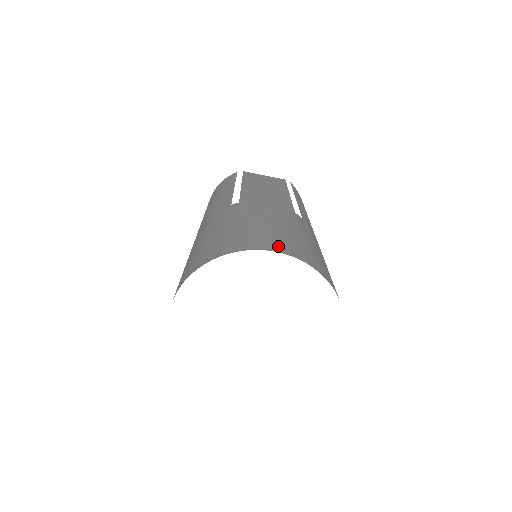
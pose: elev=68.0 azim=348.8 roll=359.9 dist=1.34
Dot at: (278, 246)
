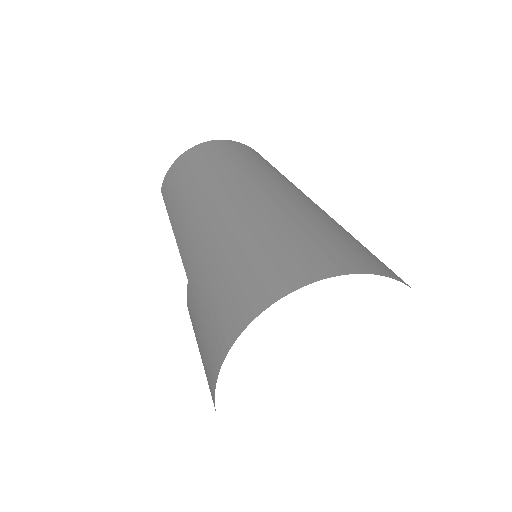
Dot at: occluded
